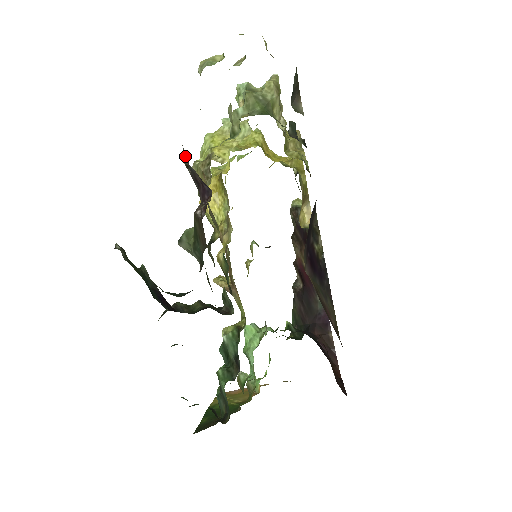
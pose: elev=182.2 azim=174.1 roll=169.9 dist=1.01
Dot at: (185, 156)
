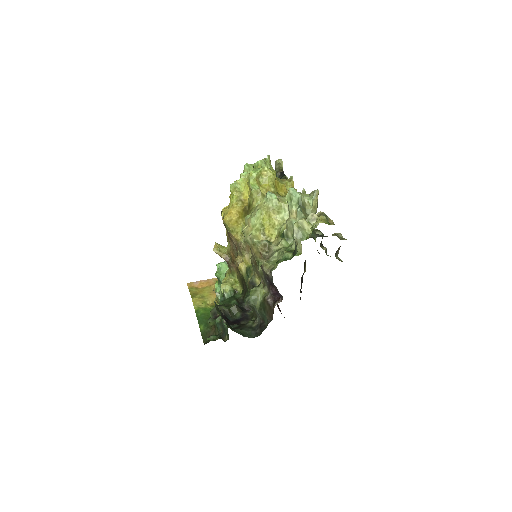
Dot at: (270, 275)
